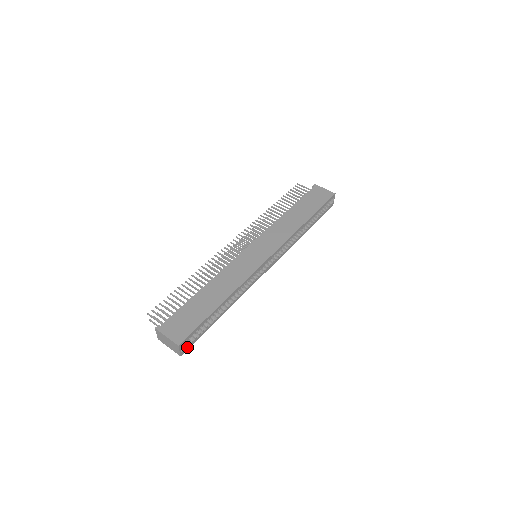
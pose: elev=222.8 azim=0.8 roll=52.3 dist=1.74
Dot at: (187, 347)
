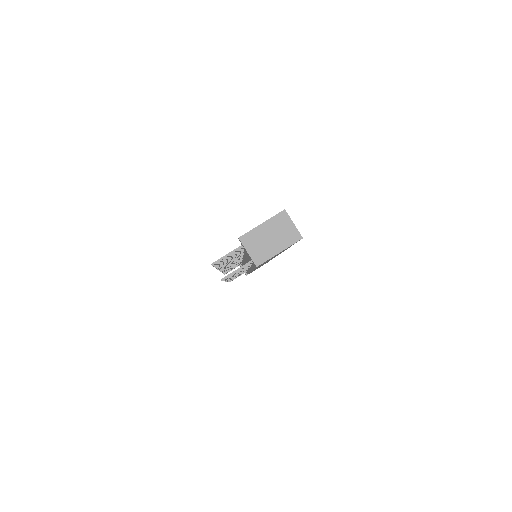
Dot at: occluded
